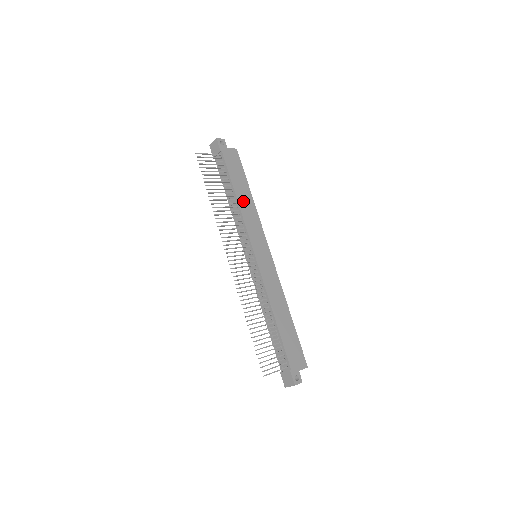
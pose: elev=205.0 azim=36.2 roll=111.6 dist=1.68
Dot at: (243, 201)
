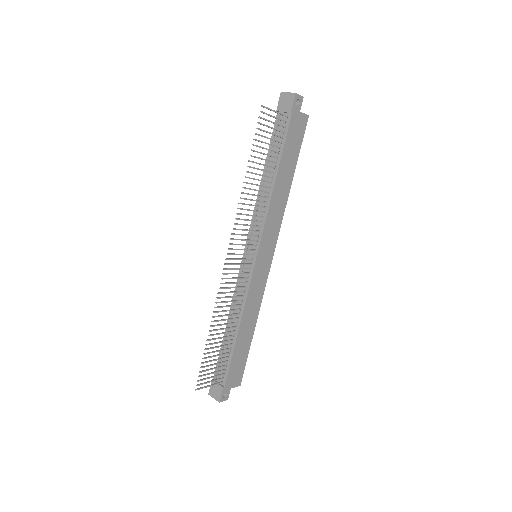
Dot at: (279, 189)
